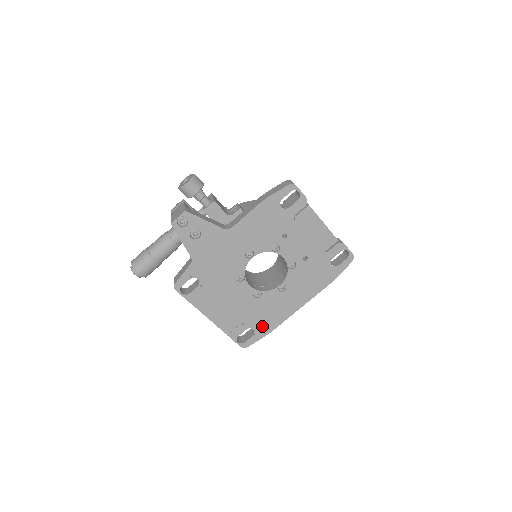
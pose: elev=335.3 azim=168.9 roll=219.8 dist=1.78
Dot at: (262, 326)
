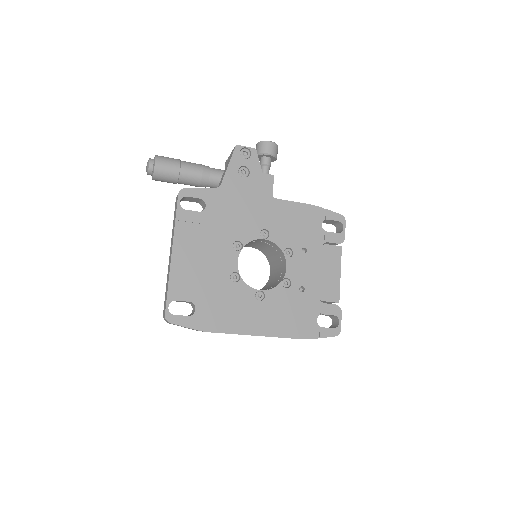
Dot at: (206, 315)
